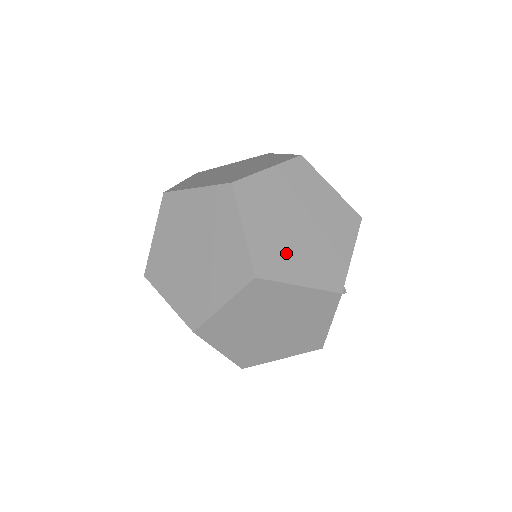
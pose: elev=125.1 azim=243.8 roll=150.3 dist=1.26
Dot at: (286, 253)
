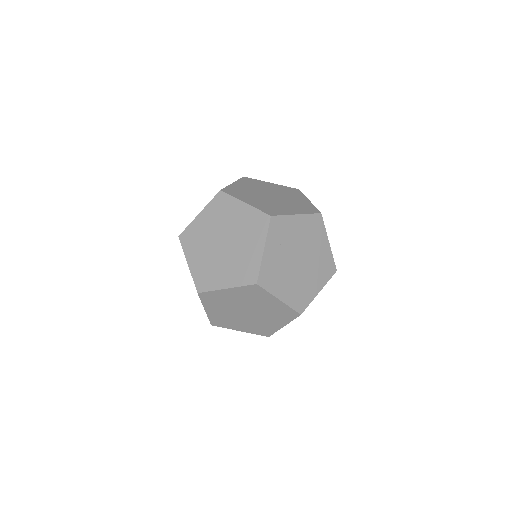
Dot at: (233, 321)
